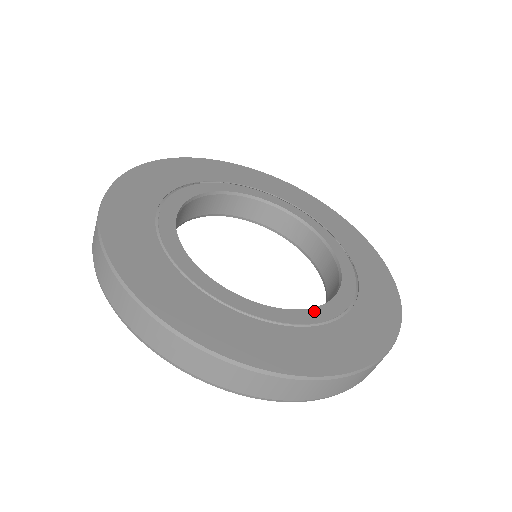
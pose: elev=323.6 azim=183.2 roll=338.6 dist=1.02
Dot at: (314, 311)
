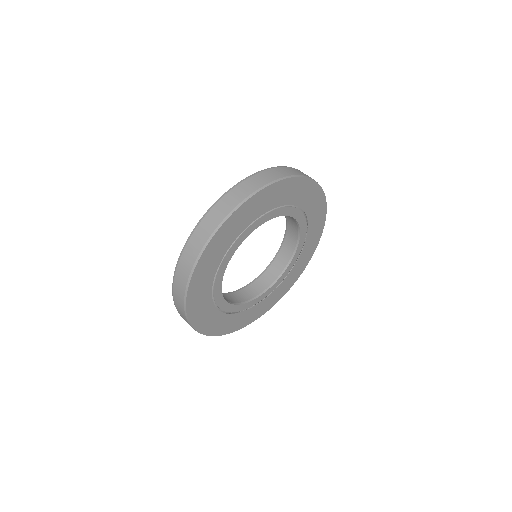
Dot at: (247, 304)
